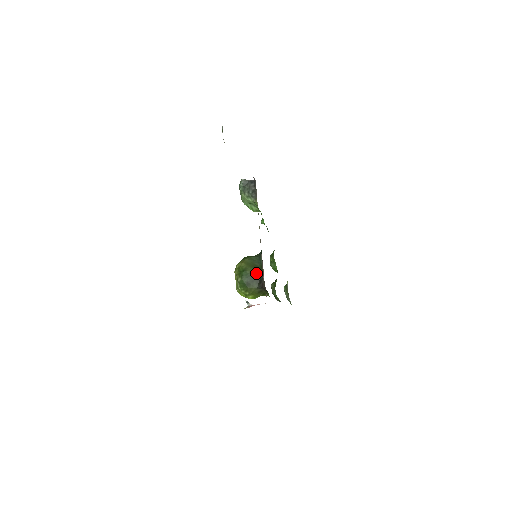
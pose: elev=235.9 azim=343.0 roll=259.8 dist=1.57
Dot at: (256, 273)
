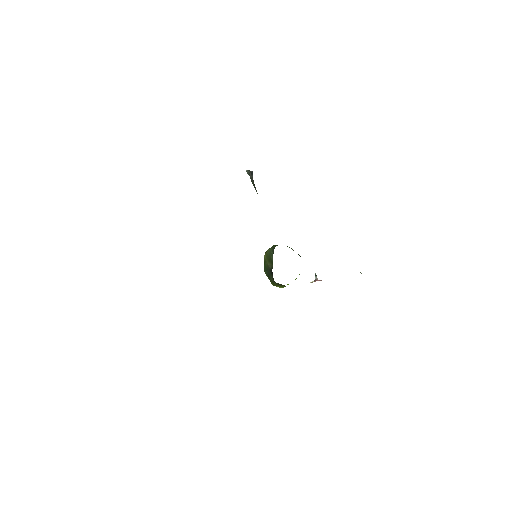
Dot at: (269, 268)
